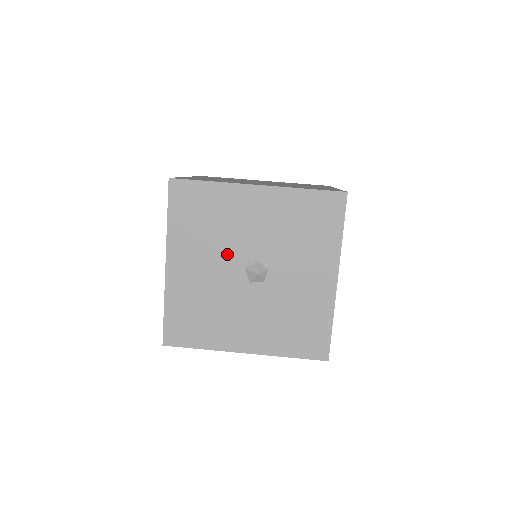
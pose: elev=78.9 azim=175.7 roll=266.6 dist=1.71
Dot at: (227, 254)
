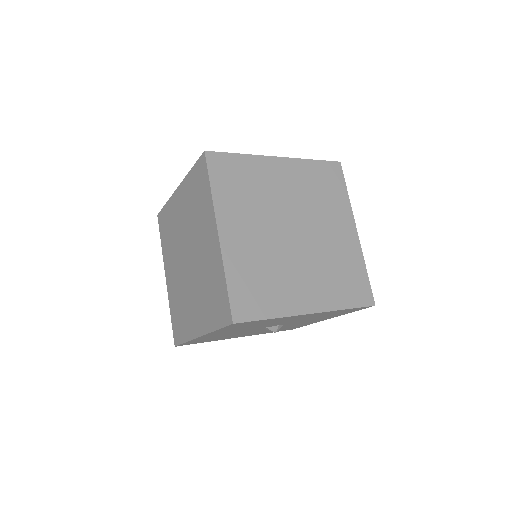
Dot at: occluded
